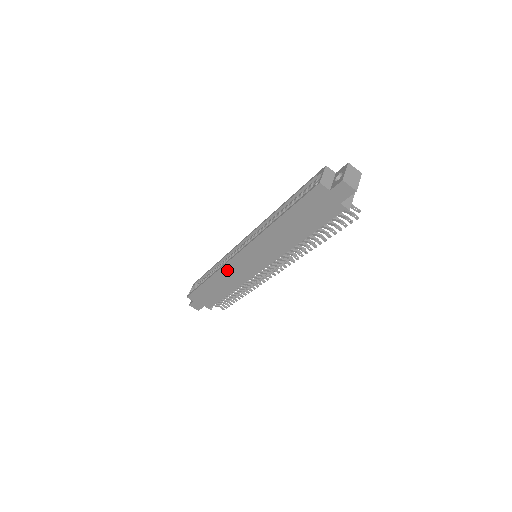
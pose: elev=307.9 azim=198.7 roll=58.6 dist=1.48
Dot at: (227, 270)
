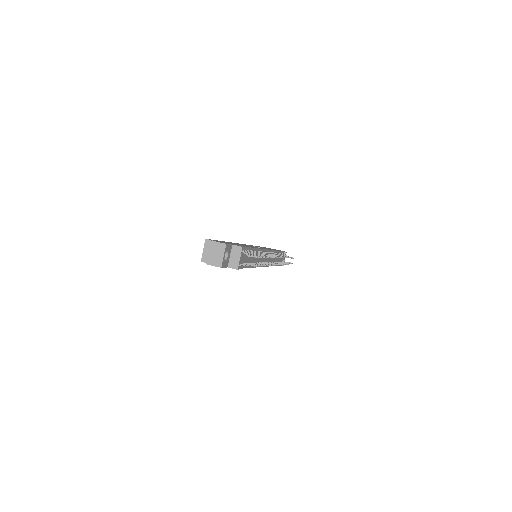
Dot at: occluded
